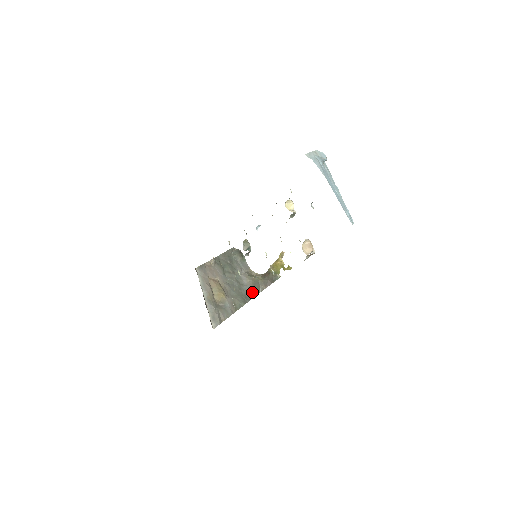
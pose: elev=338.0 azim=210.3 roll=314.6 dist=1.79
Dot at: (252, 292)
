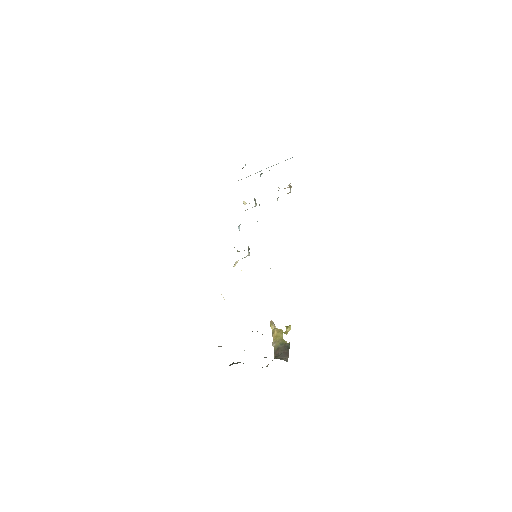
Dot at: occluded
